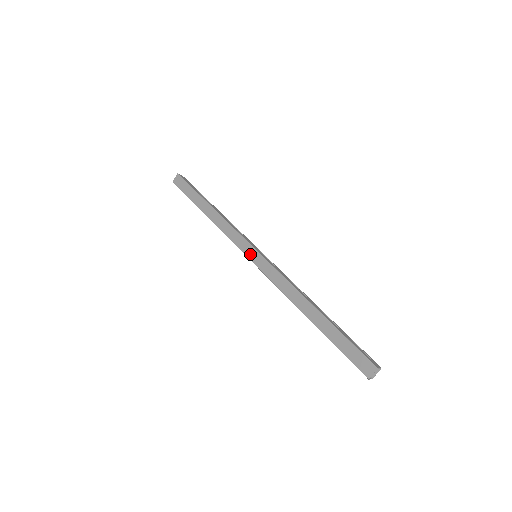
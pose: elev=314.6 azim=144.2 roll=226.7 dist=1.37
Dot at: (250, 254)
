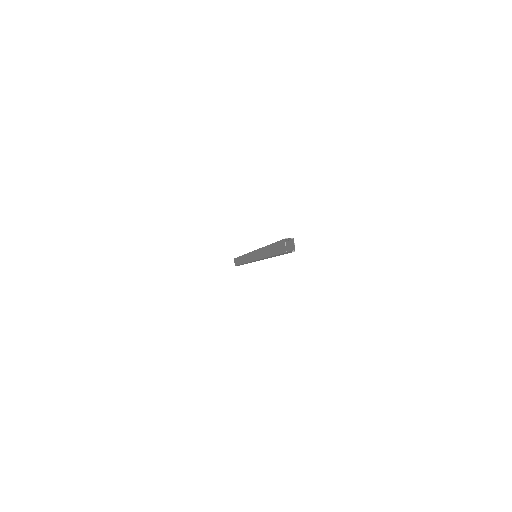
Dot at: (252, 258)
